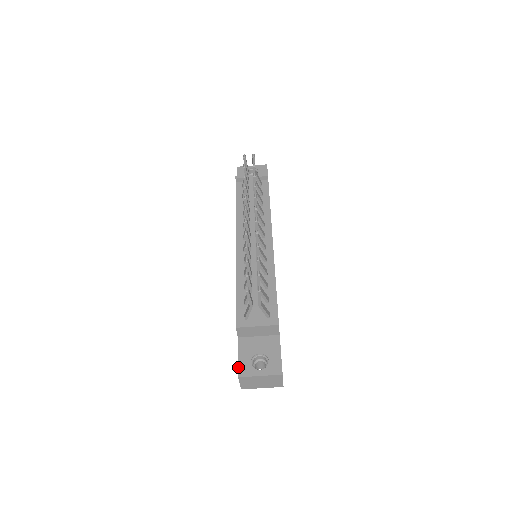
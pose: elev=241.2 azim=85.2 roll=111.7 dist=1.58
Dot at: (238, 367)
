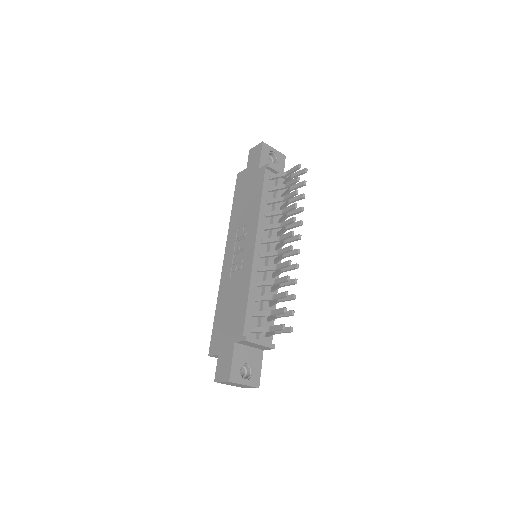
Dot at: (231, 372)
